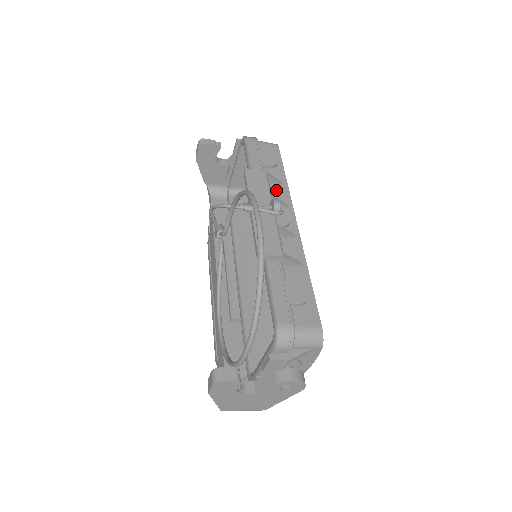
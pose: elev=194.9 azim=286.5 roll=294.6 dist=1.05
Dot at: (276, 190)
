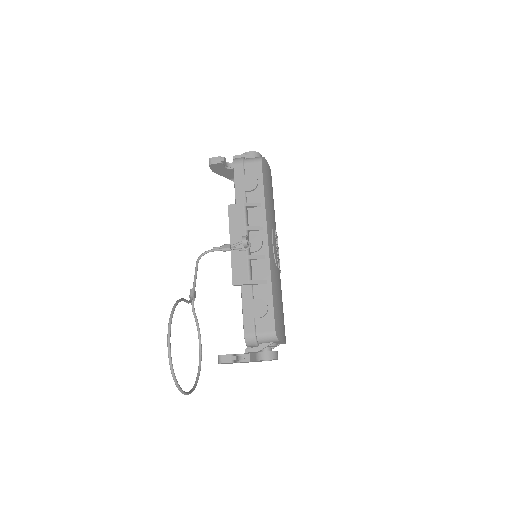
Dot at: (255, 214)
